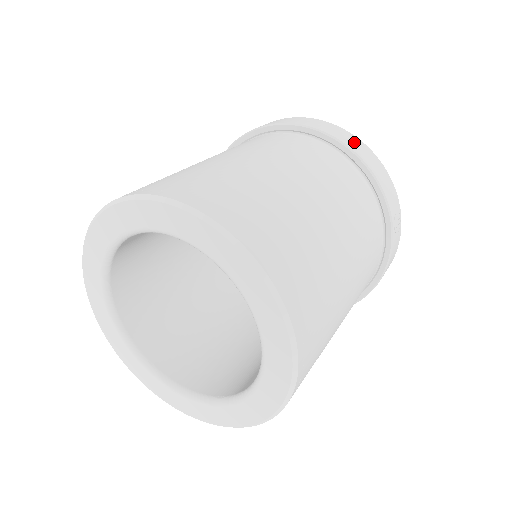
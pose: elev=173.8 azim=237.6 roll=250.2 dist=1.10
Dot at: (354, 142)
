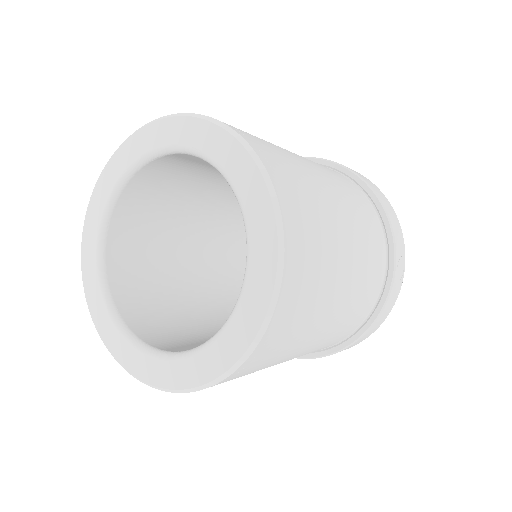
Dot at: (373, 186)
